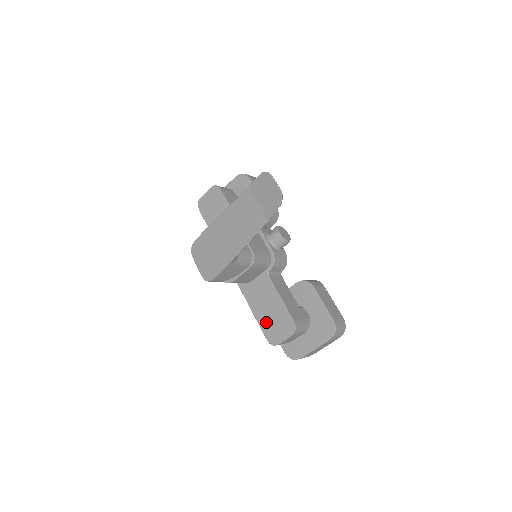
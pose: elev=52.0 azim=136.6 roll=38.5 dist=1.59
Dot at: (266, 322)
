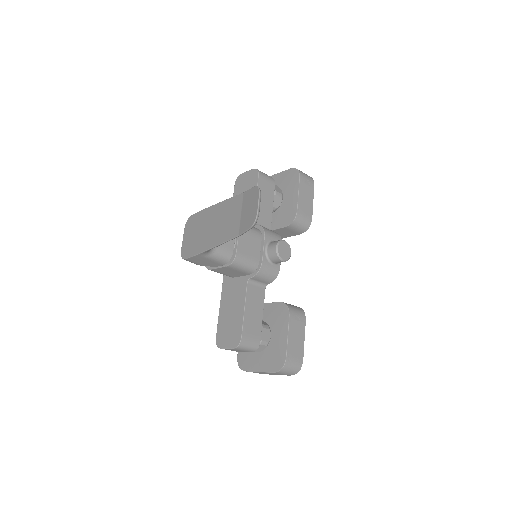
Dot at: (224, 322)
